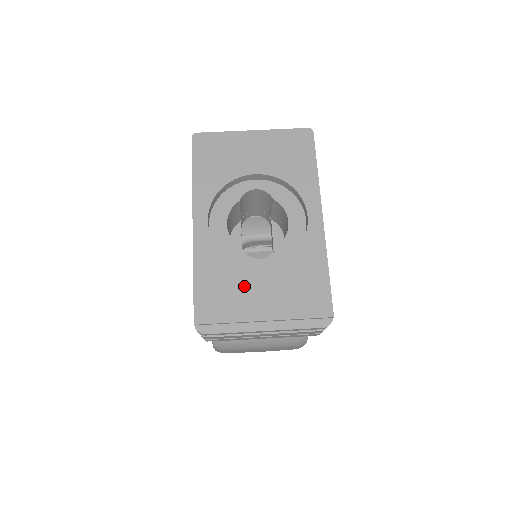
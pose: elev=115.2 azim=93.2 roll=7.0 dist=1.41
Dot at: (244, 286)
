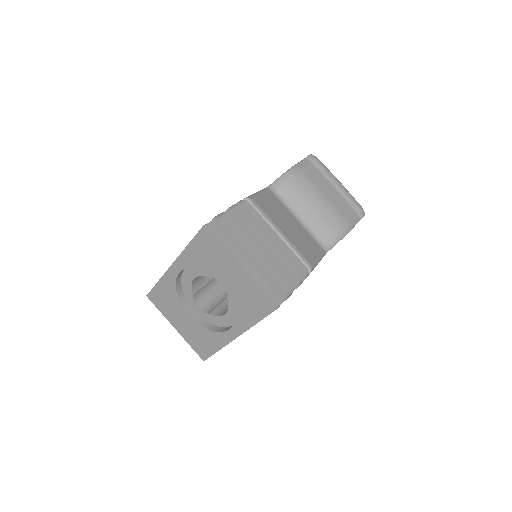
Dot at: (176, 311)
